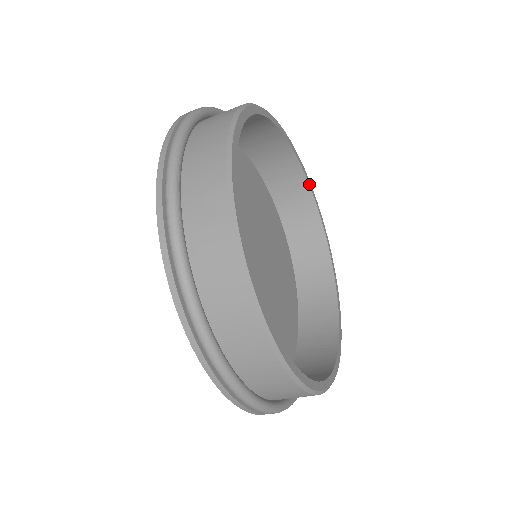
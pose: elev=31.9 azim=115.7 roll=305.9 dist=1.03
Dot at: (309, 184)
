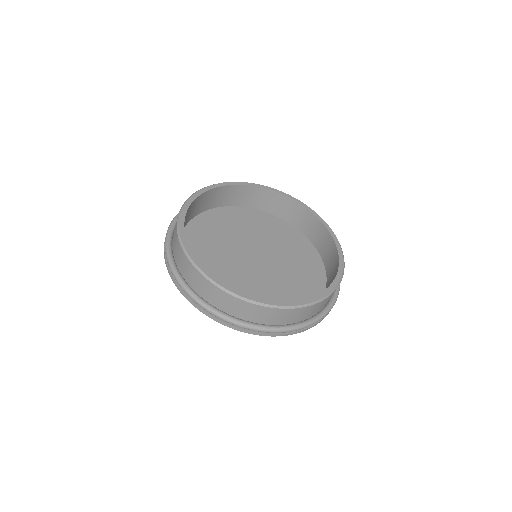
Dot at: (286, 196)
